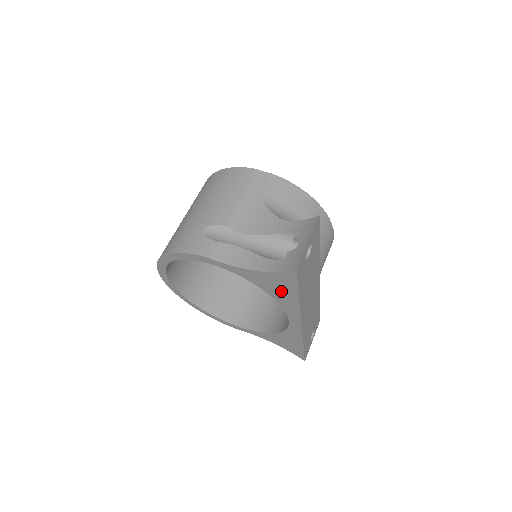
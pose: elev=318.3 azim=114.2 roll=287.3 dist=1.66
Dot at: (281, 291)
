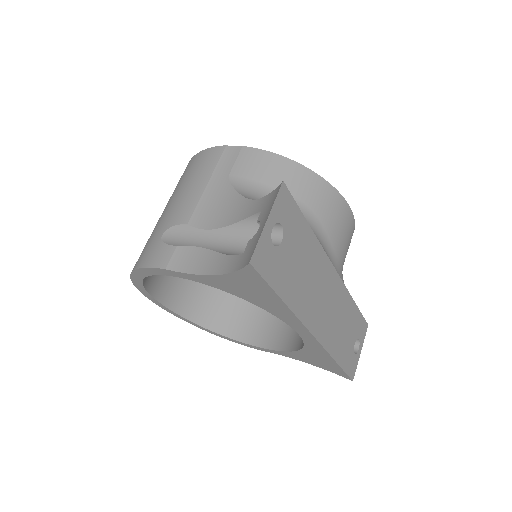
Dot at: (260, 297)
